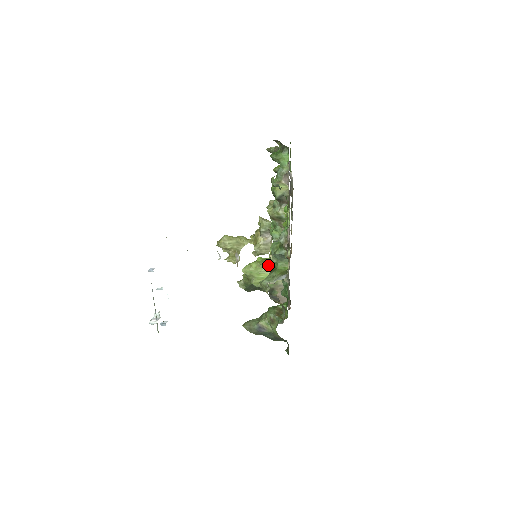
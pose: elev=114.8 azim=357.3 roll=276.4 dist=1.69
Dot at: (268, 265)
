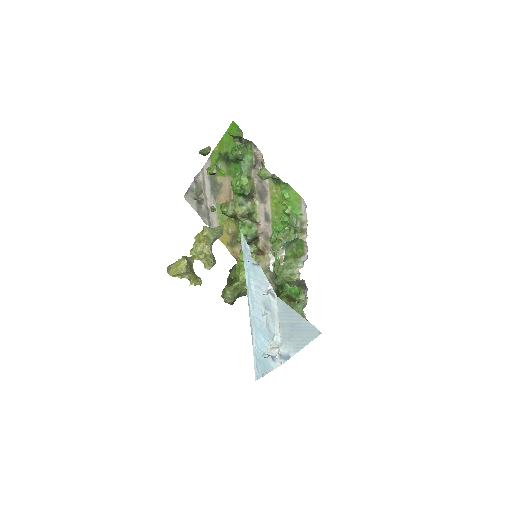
Dot at: occluded
